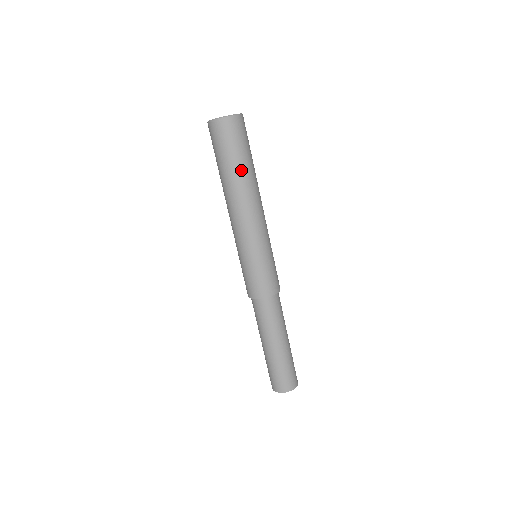
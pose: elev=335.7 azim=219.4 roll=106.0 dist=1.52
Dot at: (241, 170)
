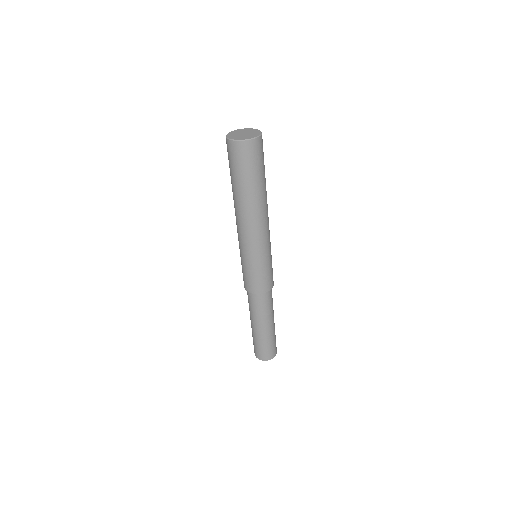
Dot at: (263, 186)
